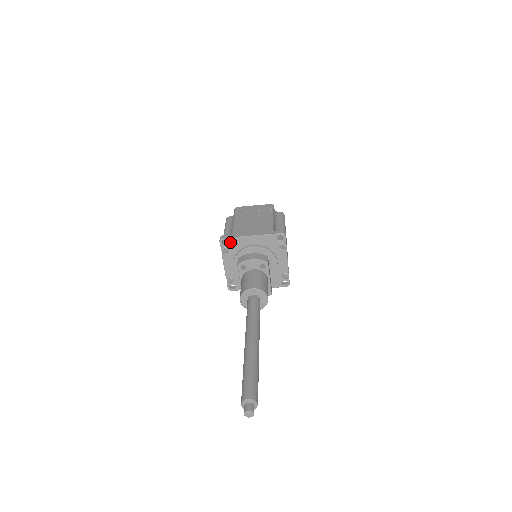
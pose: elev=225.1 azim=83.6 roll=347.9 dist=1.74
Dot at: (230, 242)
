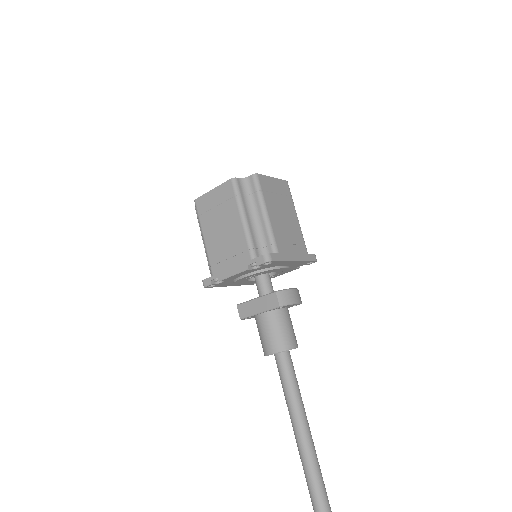
Dot at: (272, 263)
